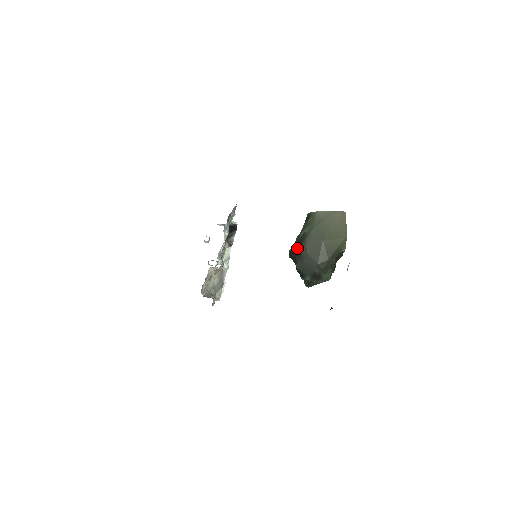
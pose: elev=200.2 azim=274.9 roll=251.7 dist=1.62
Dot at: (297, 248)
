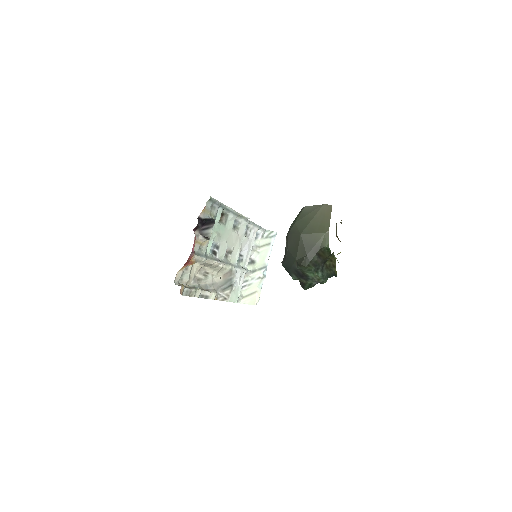
Dot at: occluded
